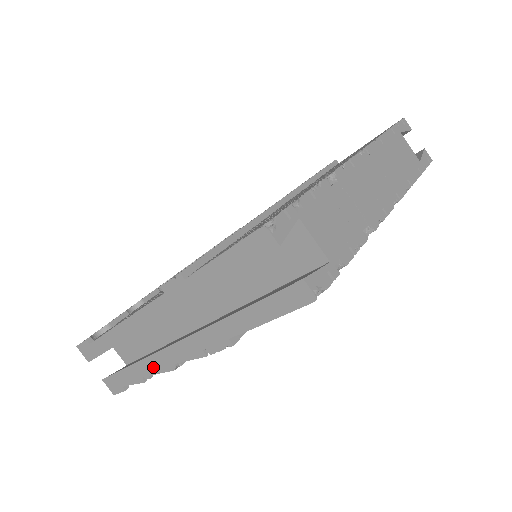
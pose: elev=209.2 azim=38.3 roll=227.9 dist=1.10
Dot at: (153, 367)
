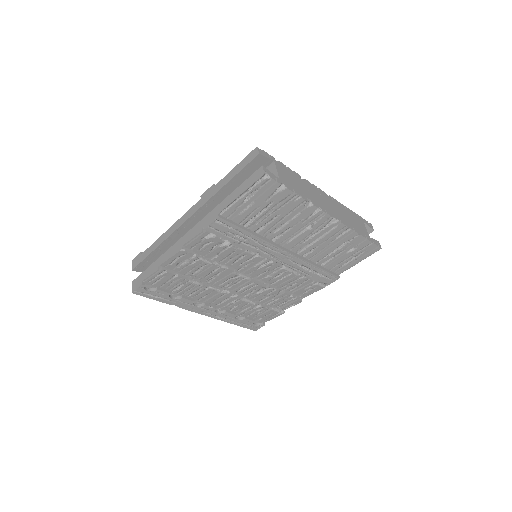
Dot at: (169, 254)
